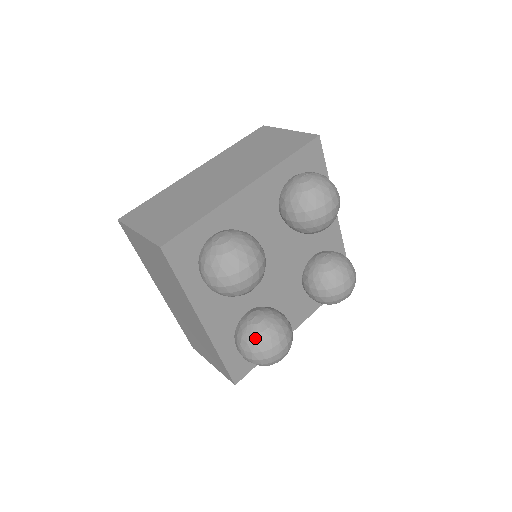
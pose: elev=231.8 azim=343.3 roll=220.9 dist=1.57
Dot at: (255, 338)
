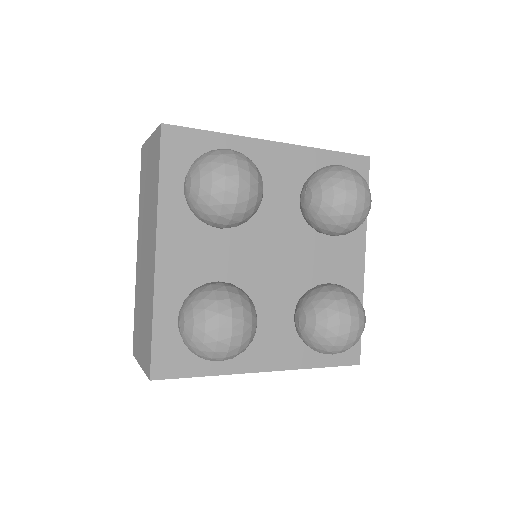
Dot at: (315, 341)
